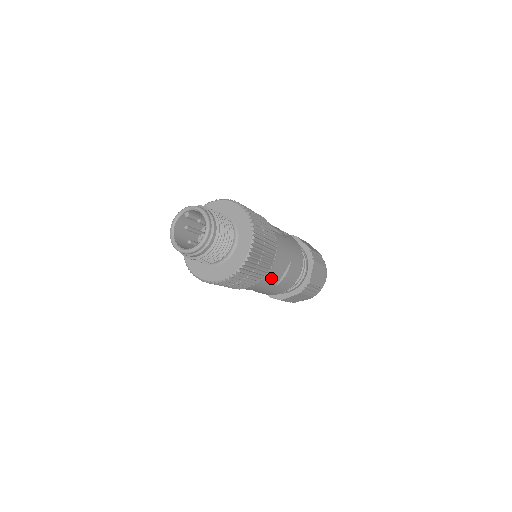
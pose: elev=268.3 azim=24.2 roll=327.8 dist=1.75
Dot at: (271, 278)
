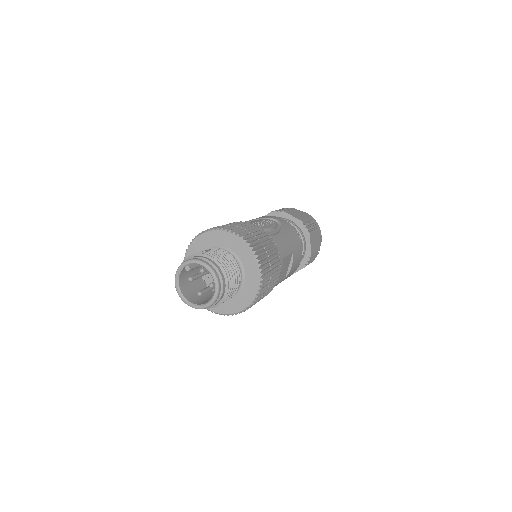
Dot at: (280, 278)
